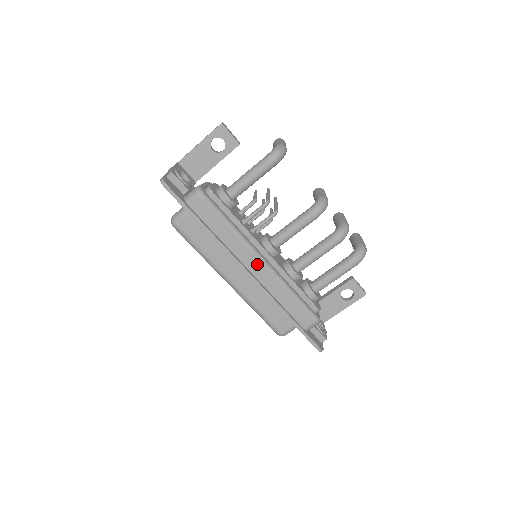
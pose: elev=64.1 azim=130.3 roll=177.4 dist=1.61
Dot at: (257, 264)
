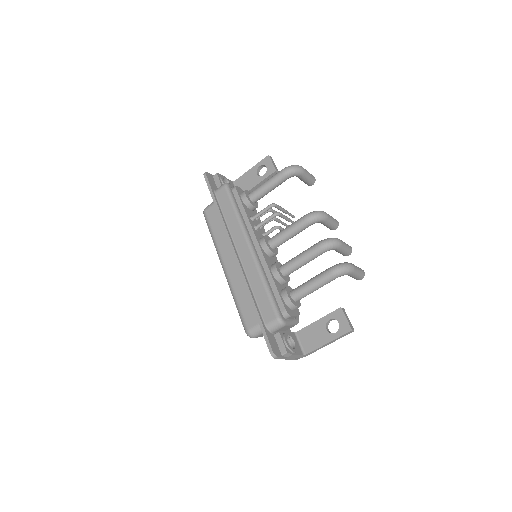
Dot at: (245, 248)
